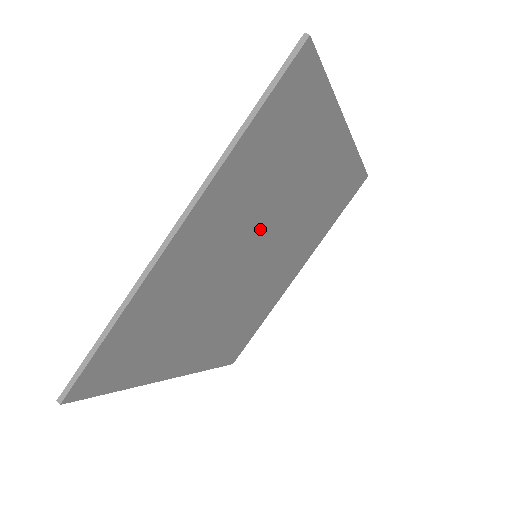
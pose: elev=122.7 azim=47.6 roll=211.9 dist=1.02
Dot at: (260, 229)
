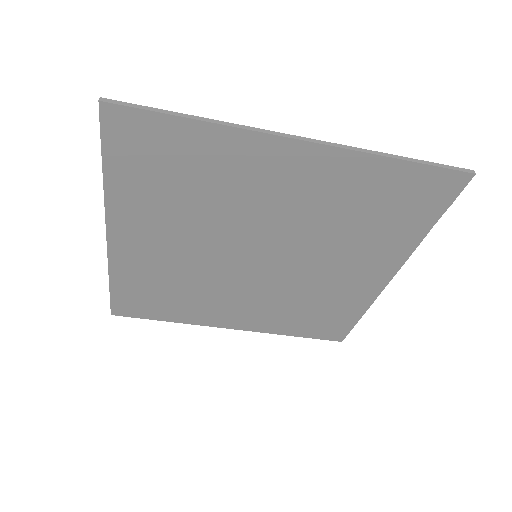
Dot at: (227, 236)
